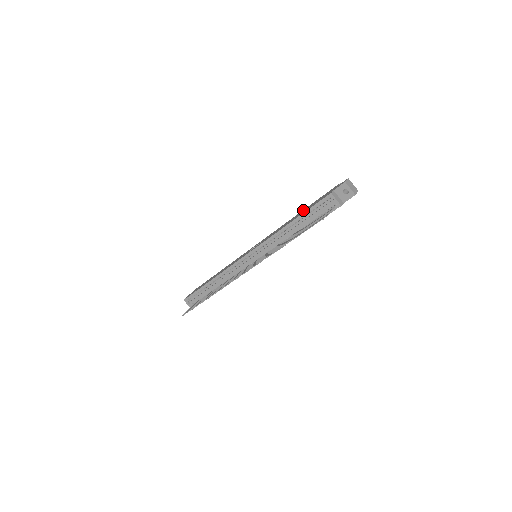
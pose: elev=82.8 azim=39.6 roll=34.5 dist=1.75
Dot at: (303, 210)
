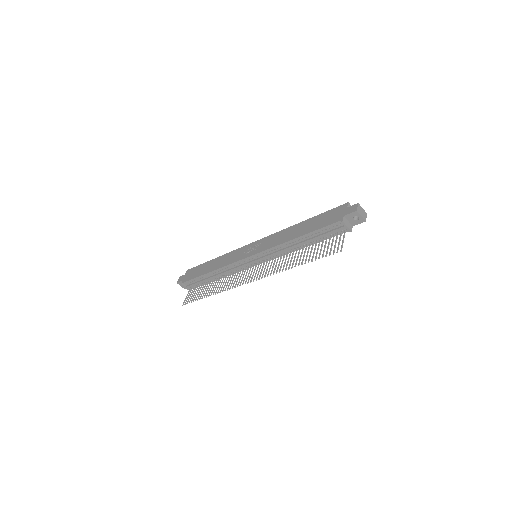
Dot at: (307, 222)
